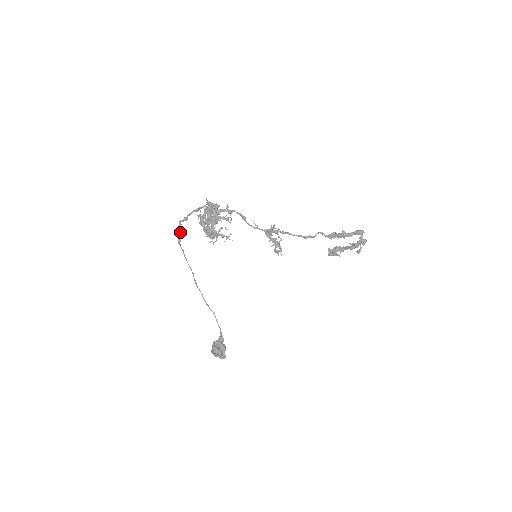
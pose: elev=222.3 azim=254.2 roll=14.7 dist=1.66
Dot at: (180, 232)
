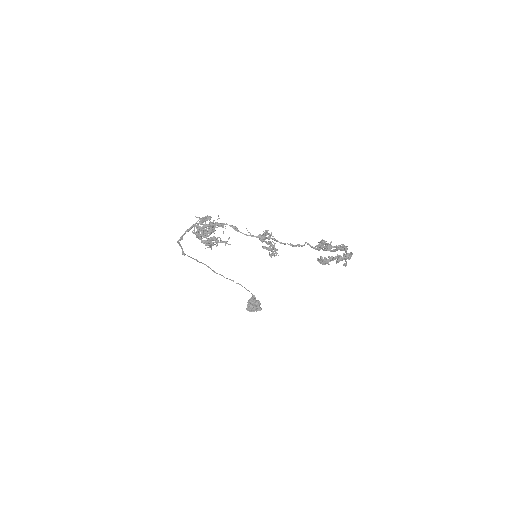
Dot at: (181, 248)
